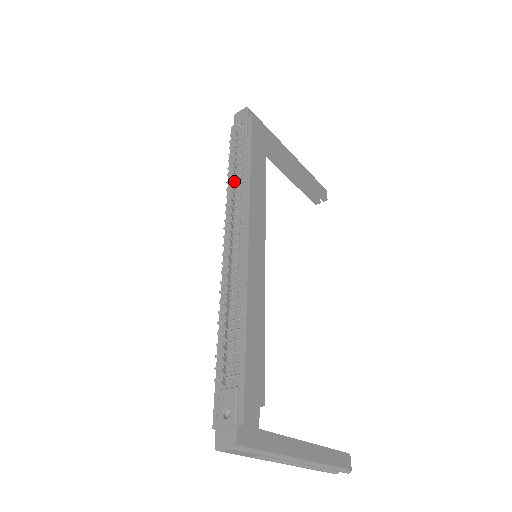
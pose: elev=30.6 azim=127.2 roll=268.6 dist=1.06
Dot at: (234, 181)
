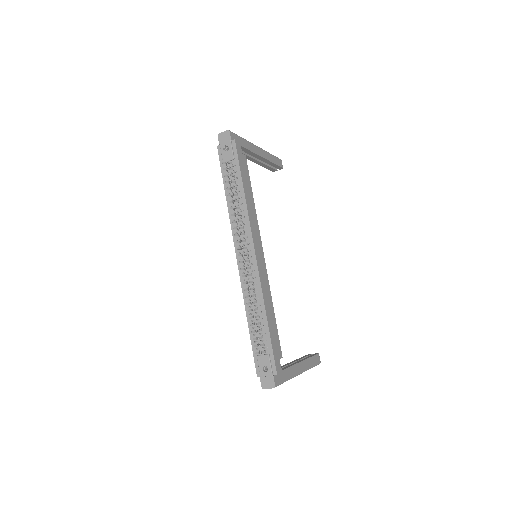
Dot at: (235, 208)
